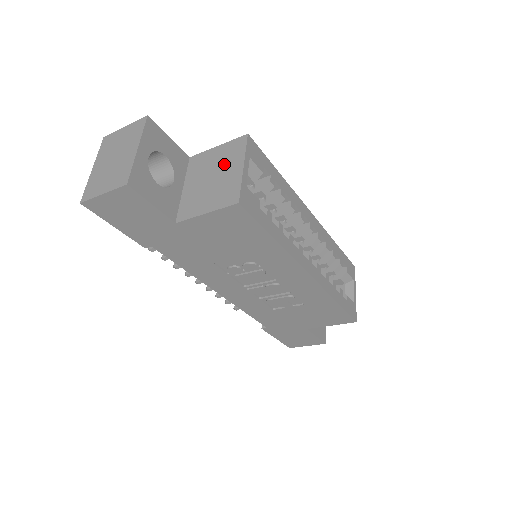
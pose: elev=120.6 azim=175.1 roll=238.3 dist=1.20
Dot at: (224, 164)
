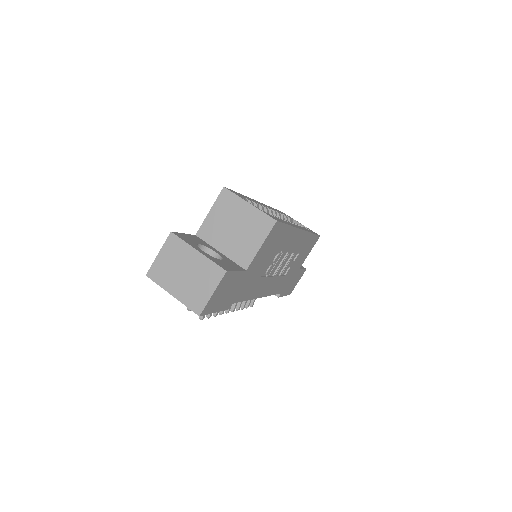
Dot at: (232, 214)
